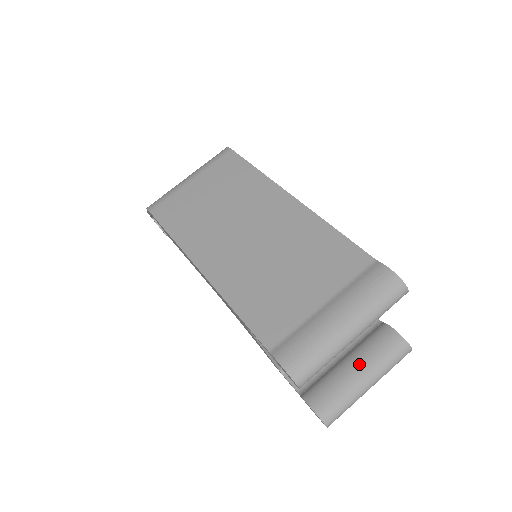
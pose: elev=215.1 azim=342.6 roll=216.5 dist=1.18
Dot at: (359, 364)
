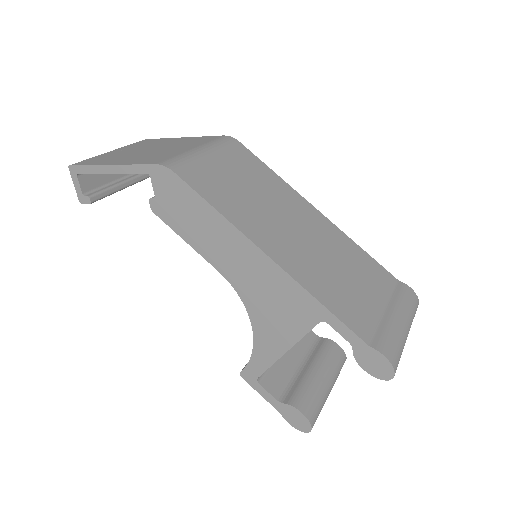
Dot at: (324, 372)
